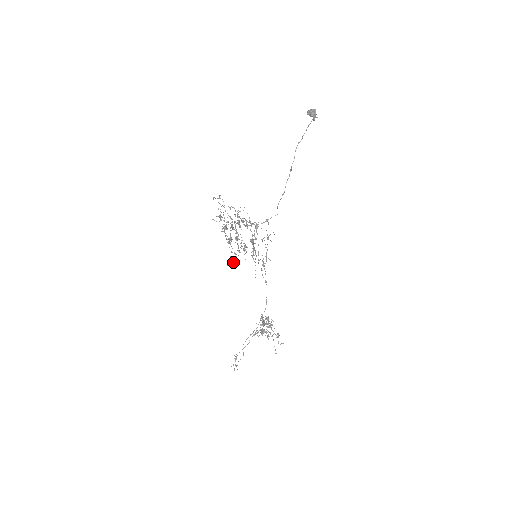
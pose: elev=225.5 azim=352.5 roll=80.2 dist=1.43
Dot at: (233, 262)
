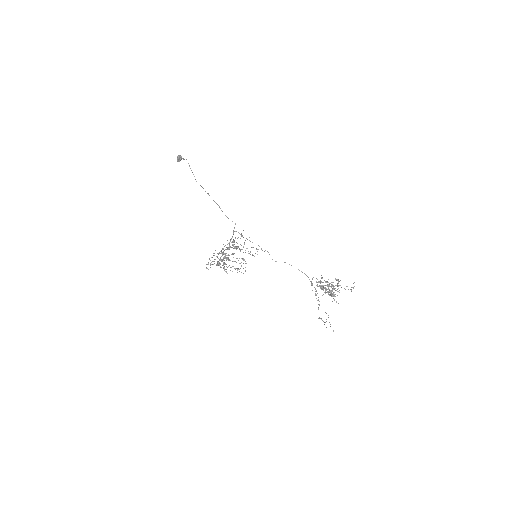
Dot at: occluded
